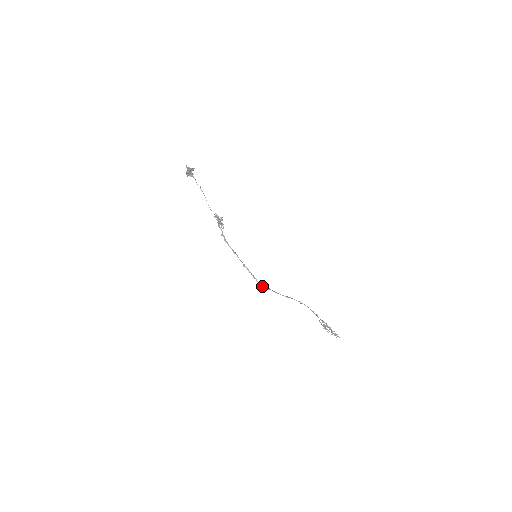
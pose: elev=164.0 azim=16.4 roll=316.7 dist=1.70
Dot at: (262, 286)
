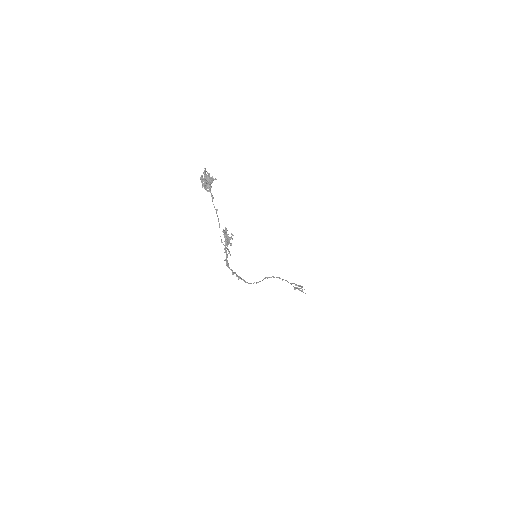
Dot at: (250, 283)
